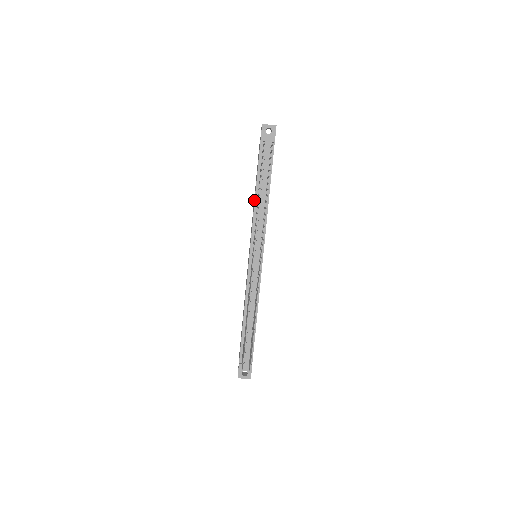
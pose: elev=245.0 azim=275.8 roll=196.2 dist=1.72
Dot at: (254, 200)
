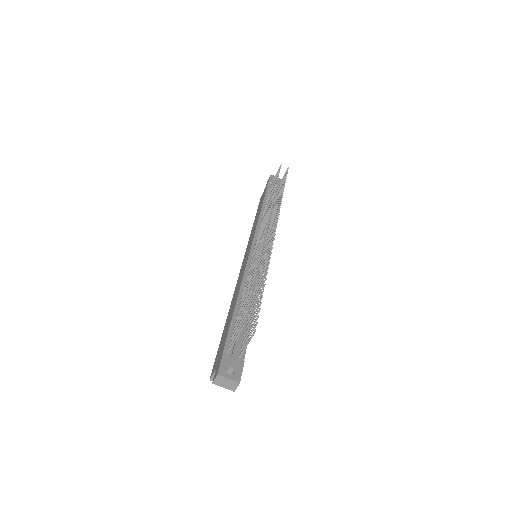
Dot at: (258, 215)
